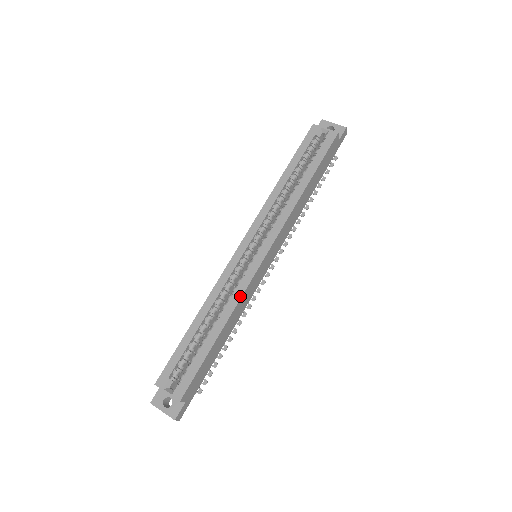
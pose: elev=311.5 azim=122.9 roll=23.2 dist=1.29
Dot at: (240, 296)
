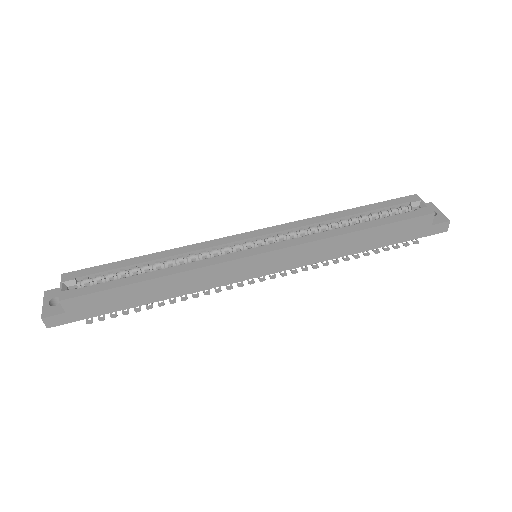
Dot at: (203, 265)
